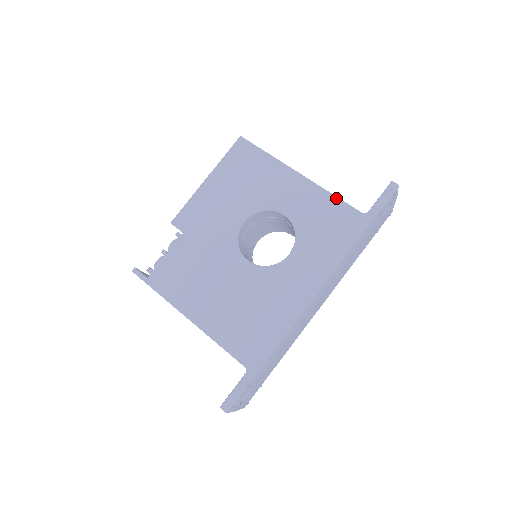
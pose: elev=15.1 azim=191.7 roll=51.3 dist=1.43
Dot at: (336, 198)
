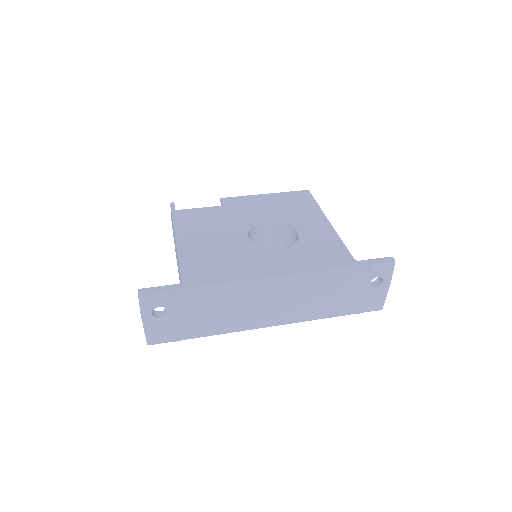
Dot at: (342, 243)
